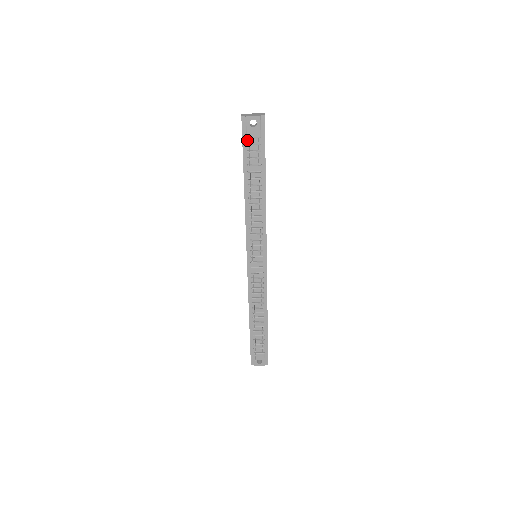
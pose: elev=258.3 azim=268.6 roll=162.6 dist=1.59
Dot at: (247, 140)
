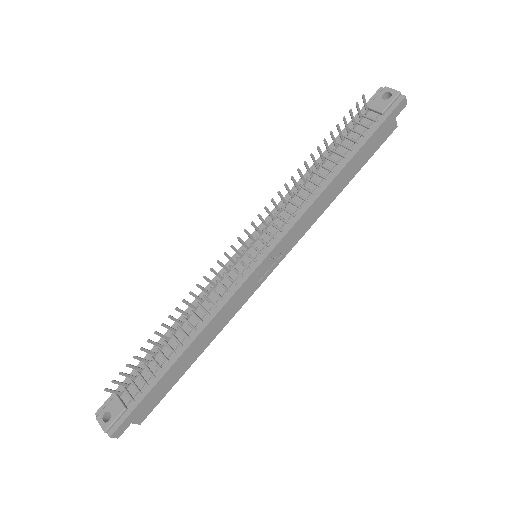
Dot at: (366, 112)
